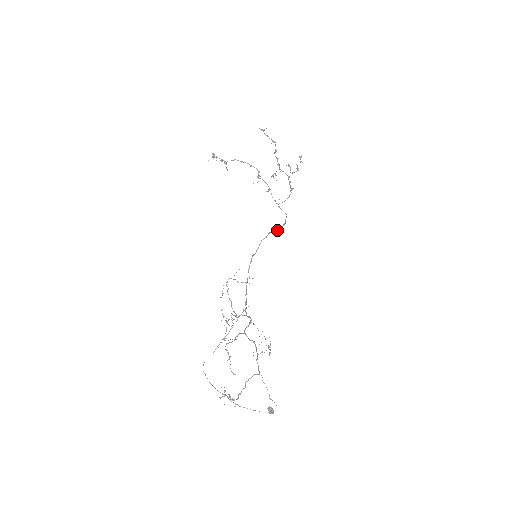
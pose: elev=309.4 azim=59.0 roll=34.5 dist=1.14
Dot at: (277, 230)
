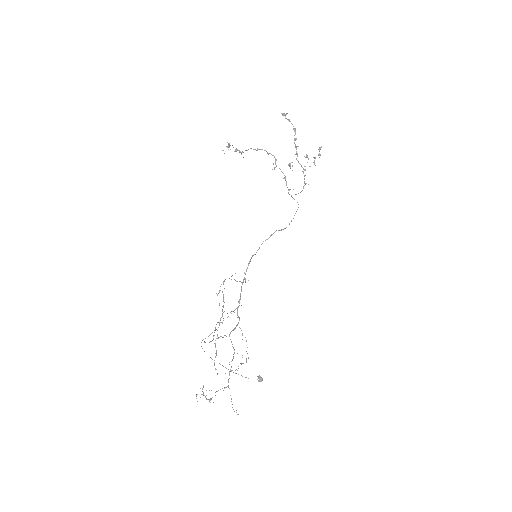
Dot at: (282, 229)
